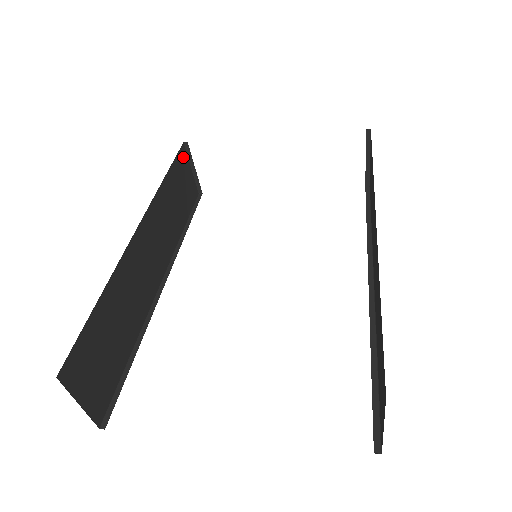
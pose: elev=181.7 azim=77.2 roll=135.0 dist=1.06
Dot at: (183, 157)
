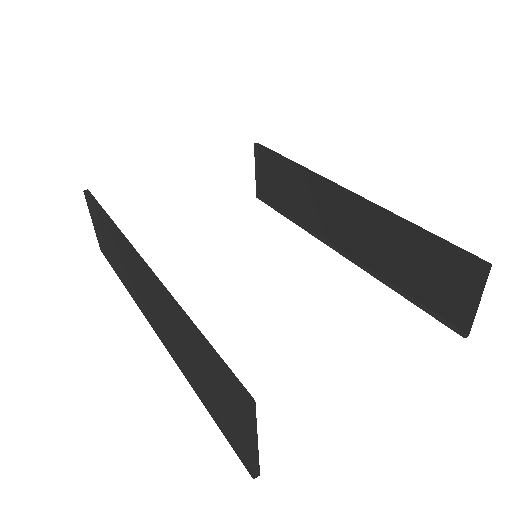
Dot at: occluded
